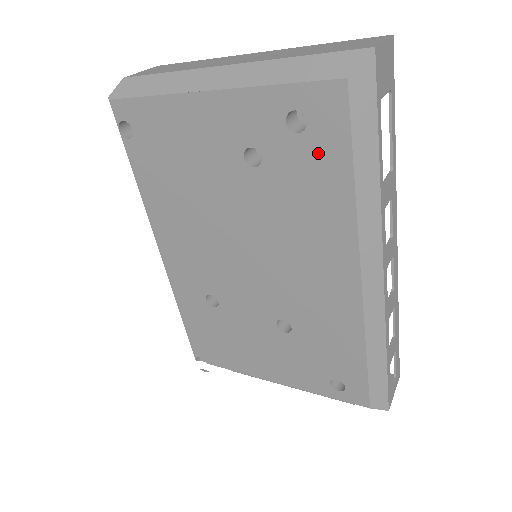
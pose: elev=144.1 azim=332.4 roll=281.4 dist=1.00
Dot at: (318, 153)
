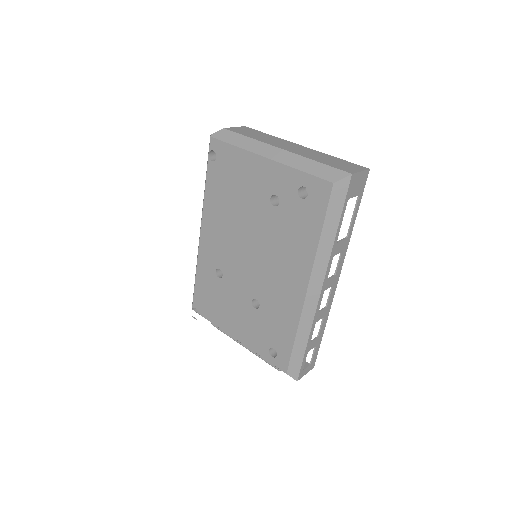
Dot at: (308, 213)
